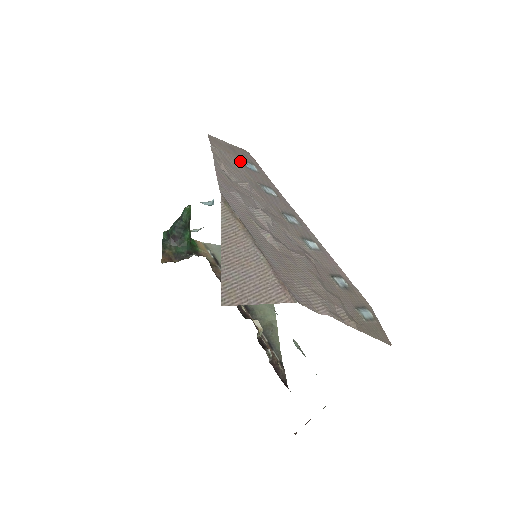
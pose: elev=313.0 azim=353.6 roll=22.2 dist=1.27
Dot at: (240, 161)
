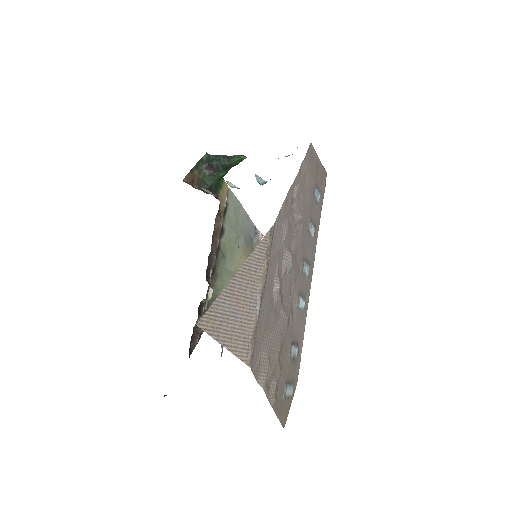
Dot at: (314, 186)
